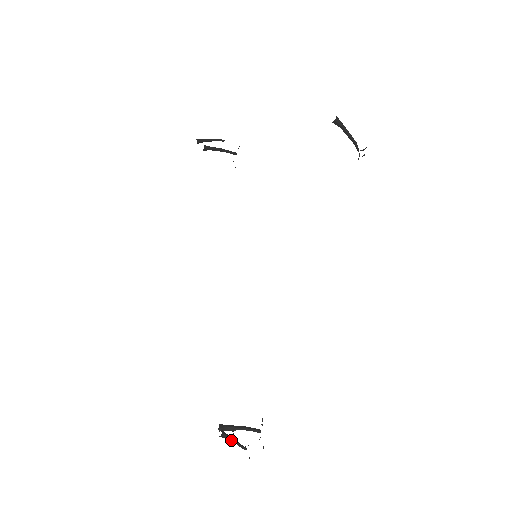
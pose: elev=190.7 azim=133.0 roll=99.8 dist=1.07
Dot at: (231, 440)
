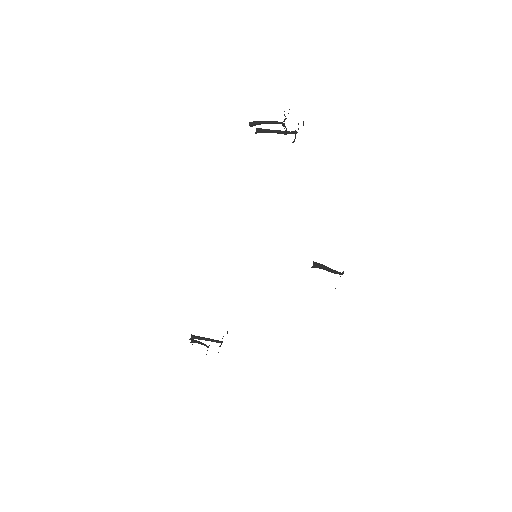
Dot at: (198, 343)
